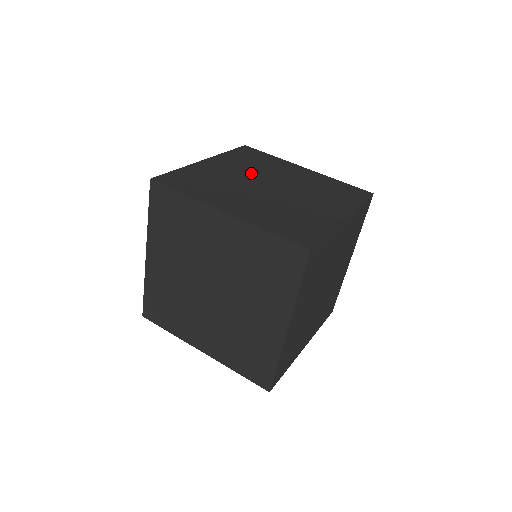
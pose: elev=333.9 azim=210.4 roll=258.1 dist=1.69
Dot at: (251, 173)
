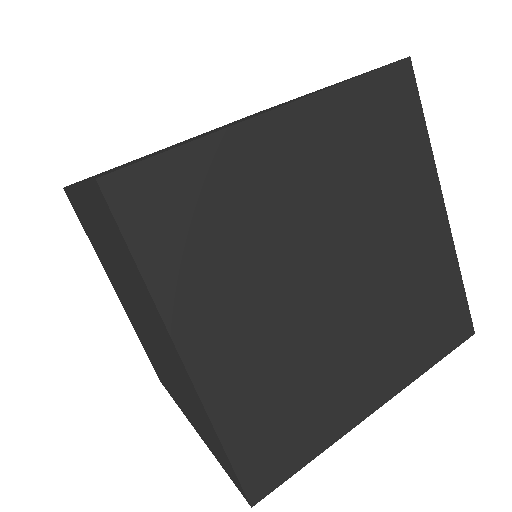
Dot at: occluded
